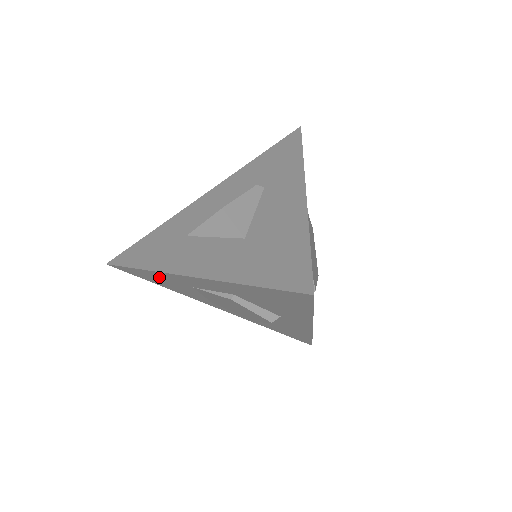
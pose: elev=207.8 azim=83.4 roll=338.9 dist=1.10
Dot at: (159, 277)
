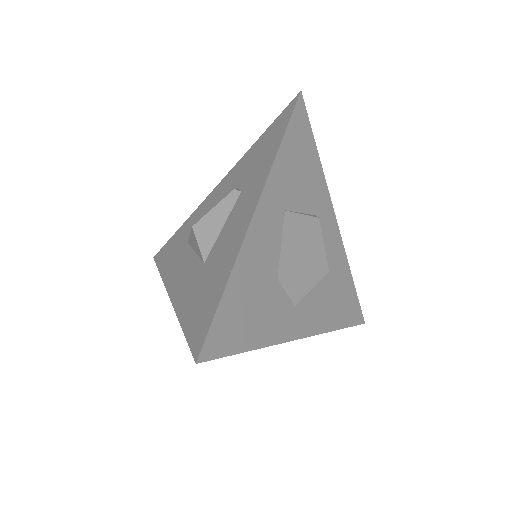
Dot at: occluded
